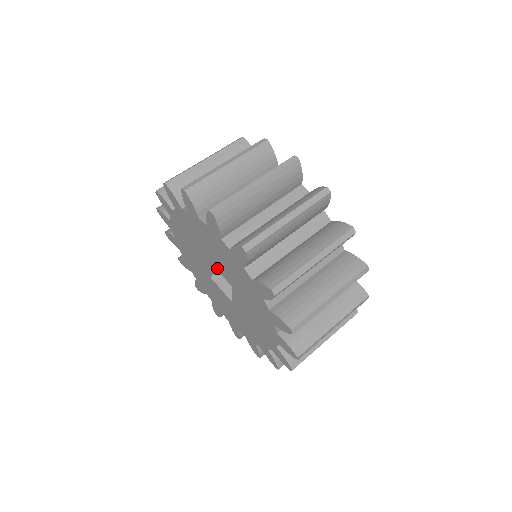
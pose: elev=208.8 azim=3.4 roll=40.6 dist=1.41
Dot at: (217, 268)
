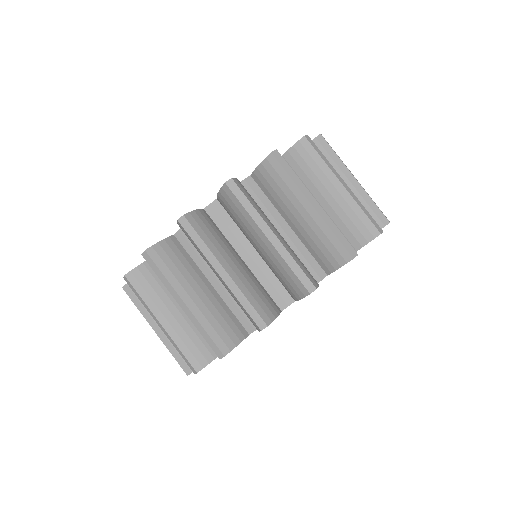
Dot at: occluded
